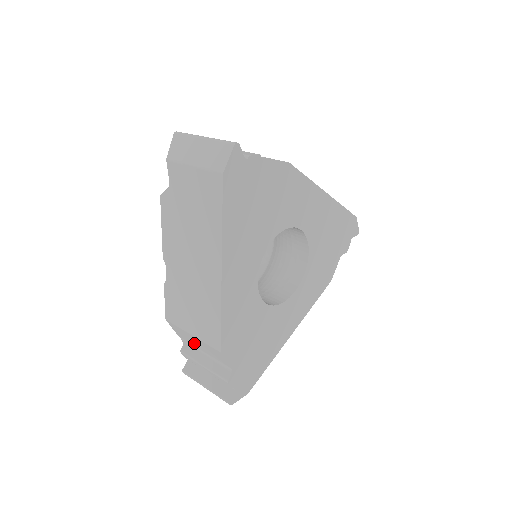
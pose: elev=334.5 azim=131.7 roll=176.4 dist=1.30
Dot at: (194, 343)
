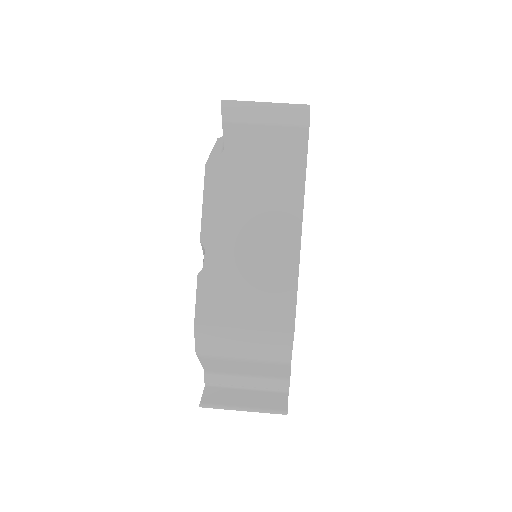
Dot at: (232, 349)
